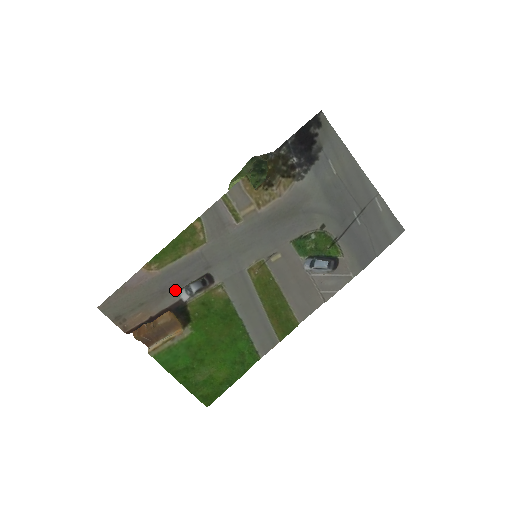
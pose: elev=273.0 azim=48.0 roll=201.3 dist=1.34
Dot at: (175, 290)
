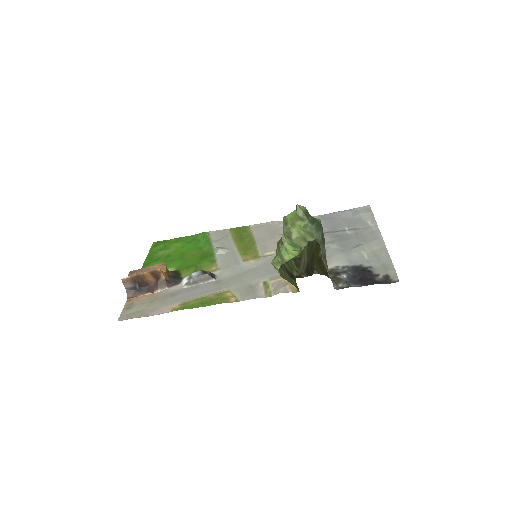
Dot at: (182, 290)
